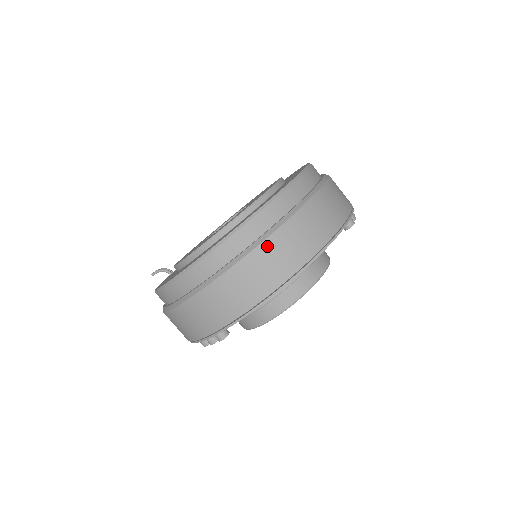
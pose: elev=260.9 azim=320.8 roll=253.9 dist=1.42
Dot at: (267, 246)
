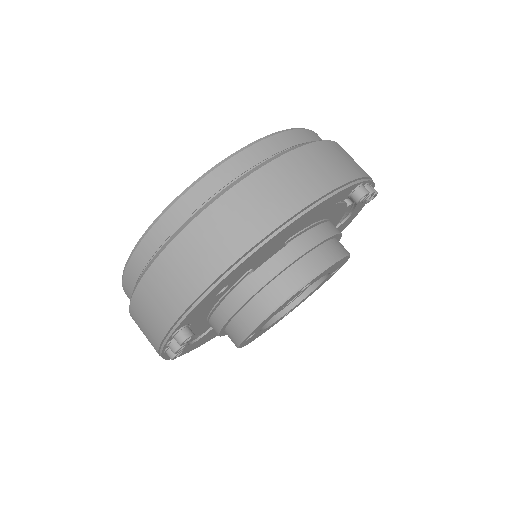
Dot at: (226, 202)
